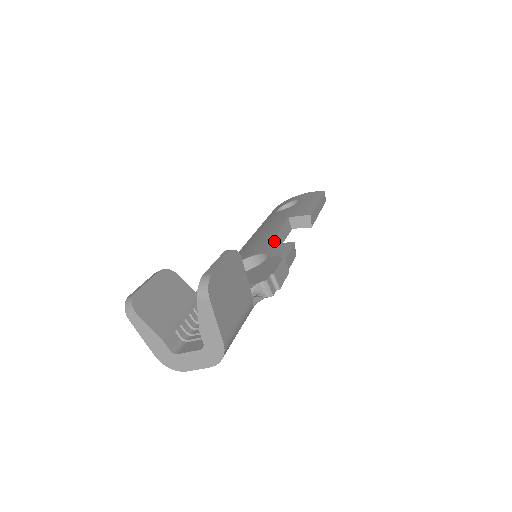
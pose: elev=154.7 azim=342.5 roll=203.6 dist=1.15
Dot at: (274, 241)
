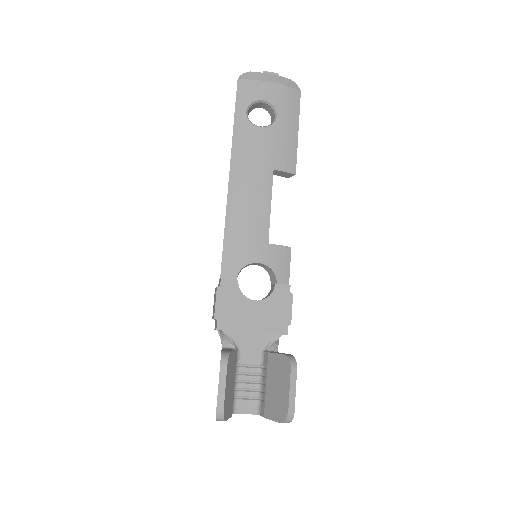
Dot at: (268, 228)
